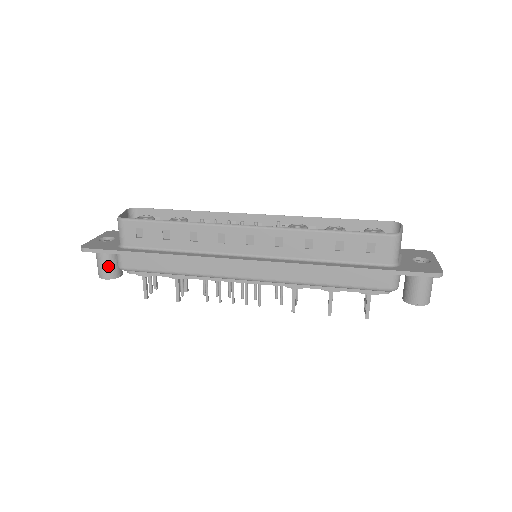
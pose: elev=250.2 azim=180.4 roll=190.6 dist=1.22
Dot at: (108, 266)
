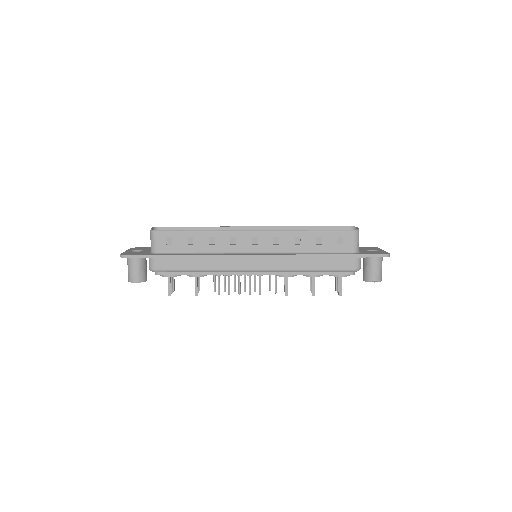
Dot at: (139, 271)
